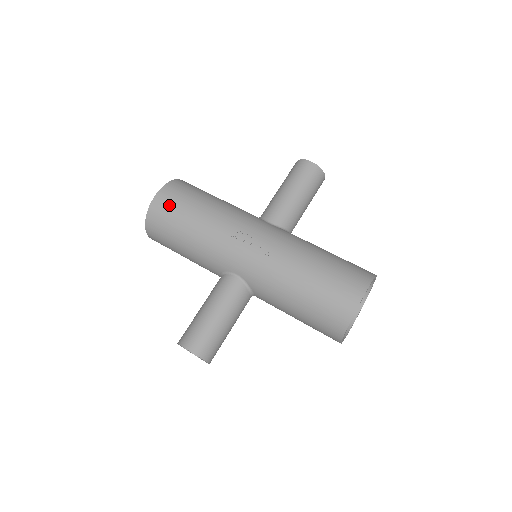
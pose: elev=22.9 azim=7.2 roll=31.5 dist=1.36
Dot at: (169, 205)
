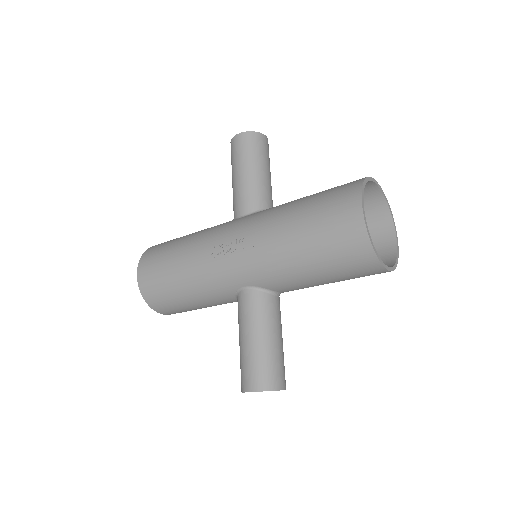
Dot at: (151, 275)
